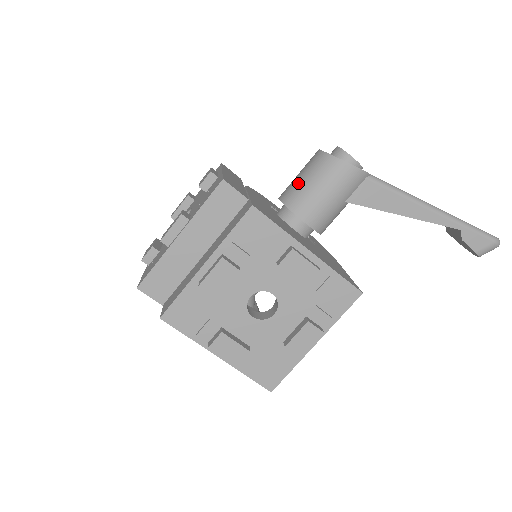
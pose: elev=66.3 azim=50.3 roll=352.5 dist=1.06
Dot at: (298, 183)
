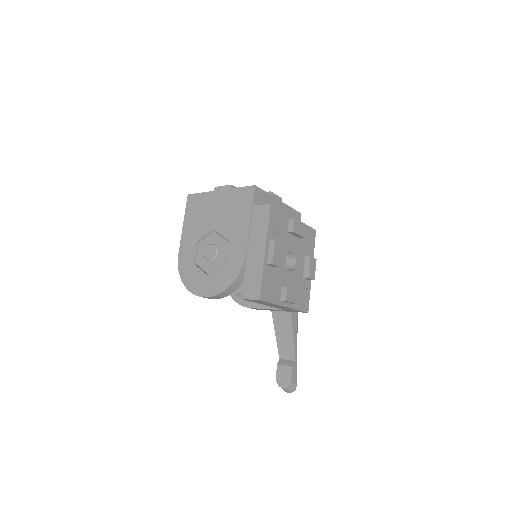
Dot at: occluded
